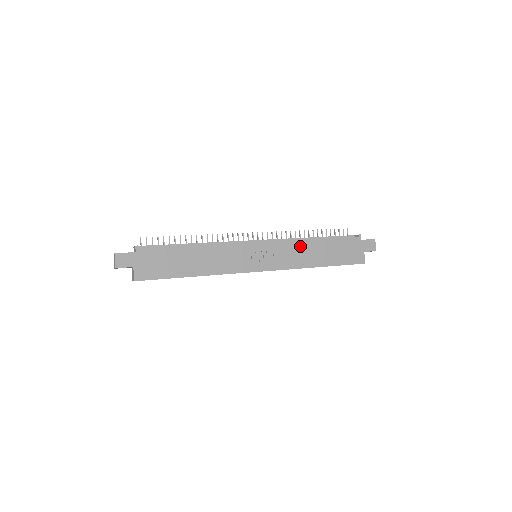
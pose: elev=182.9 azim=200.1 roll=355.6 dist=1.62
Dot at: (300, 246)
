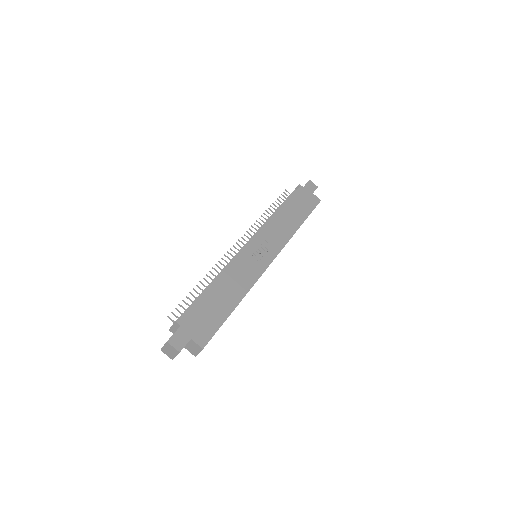
Dot at: (276, 222)
